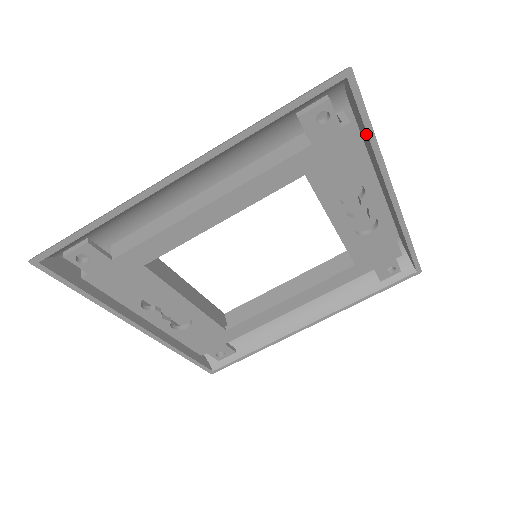
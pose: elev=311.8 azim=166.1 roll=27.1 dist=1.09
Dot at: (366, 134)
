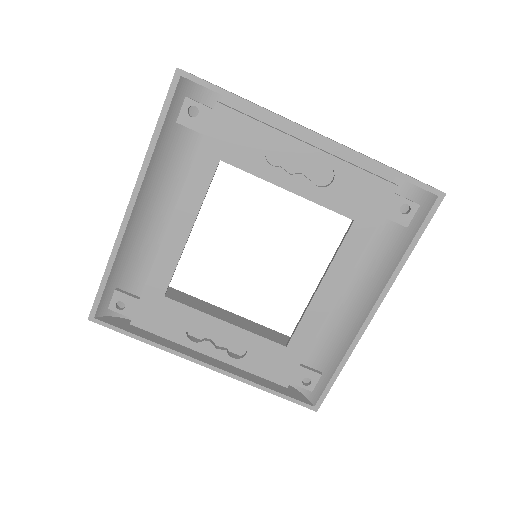
Dot at: occluded
